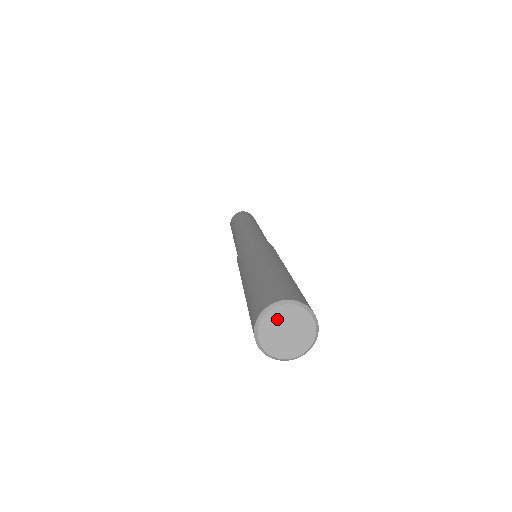
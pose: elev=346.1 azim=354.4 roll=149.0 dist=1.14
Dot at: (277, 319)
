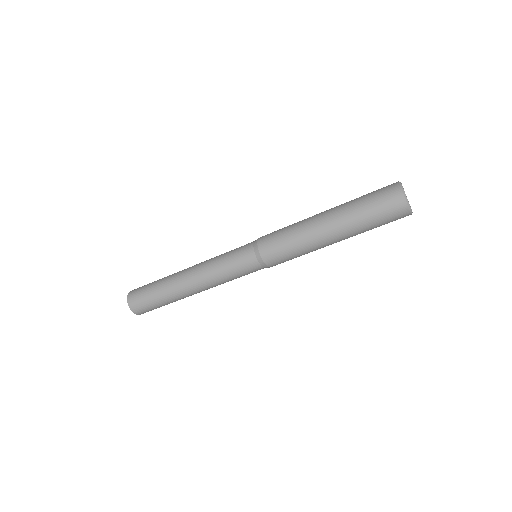
Dot at: occluded
